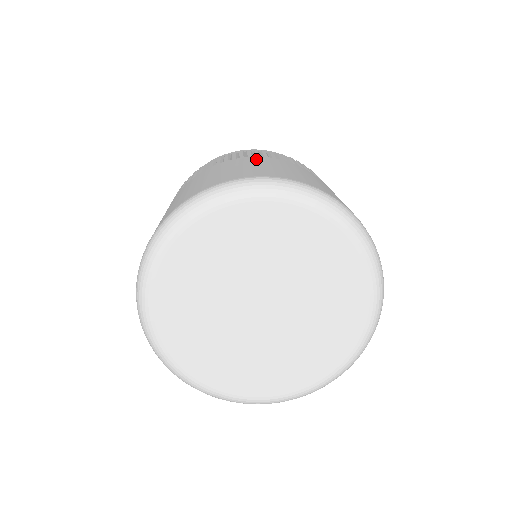
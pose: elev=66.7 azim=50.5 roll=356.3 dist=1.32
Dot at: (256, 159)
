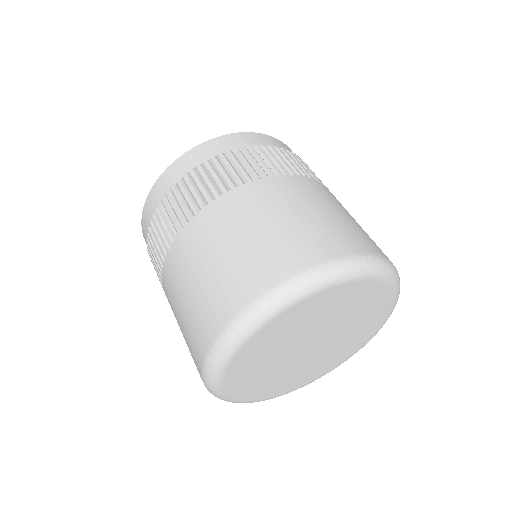
Dot at: (265, 193)
